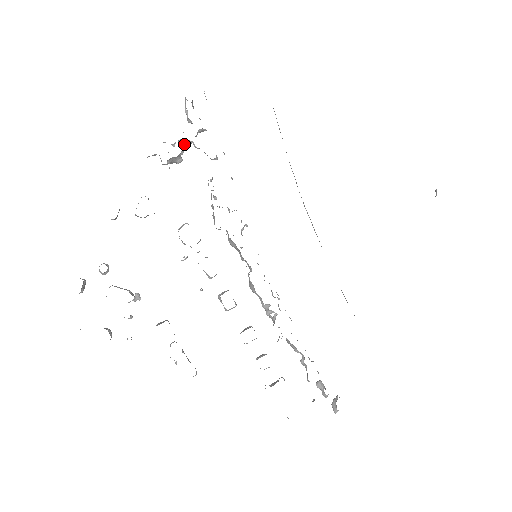
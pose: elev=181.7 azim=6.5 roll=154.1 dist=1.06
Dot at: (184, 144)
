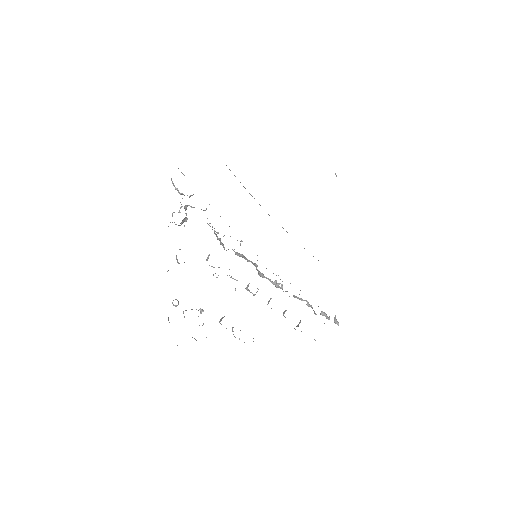
Dot at: (185, 209)
